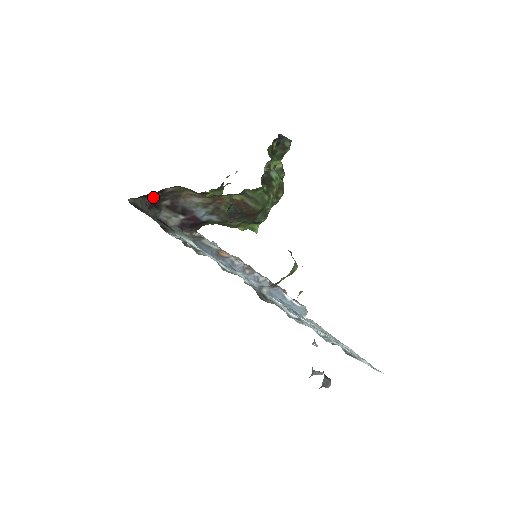
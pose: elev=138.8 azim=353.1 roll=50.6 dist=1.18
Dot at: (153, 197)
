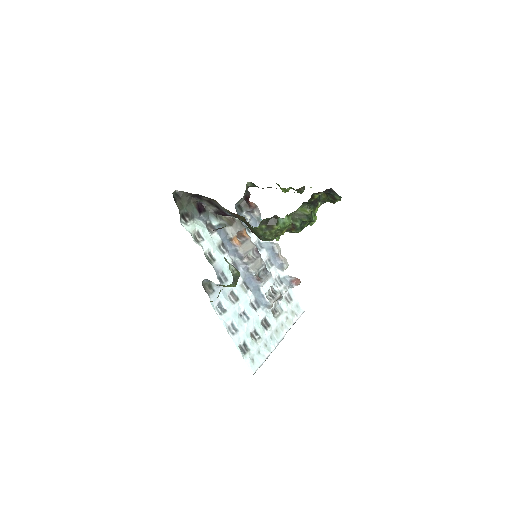
Dot at: (194, 194)
